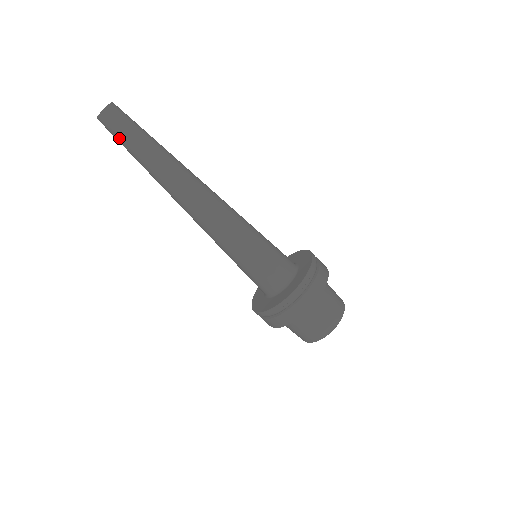
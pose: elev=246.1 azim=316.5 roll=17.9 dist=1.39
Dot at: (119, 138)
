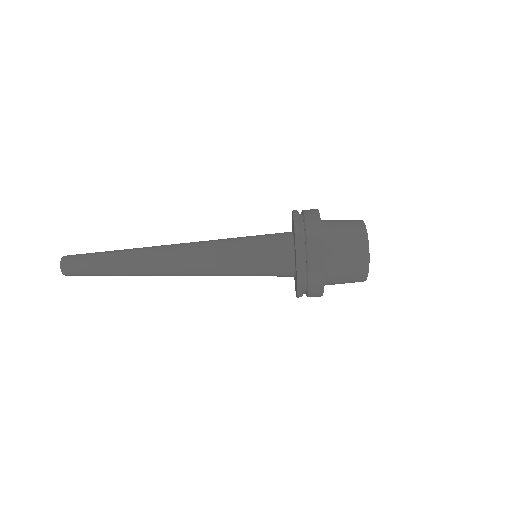
Dot at: (85, 271)
